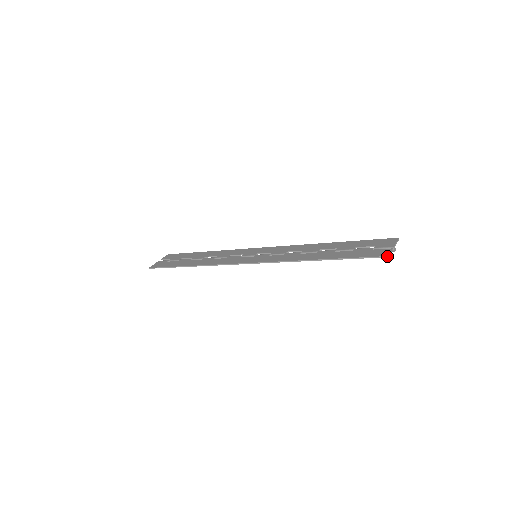
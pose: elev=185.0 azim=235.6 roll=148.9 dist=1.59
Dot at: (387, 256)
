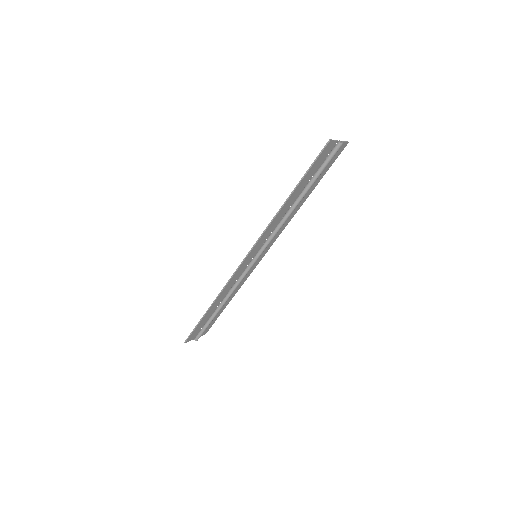
Dot at: (328, 141)
